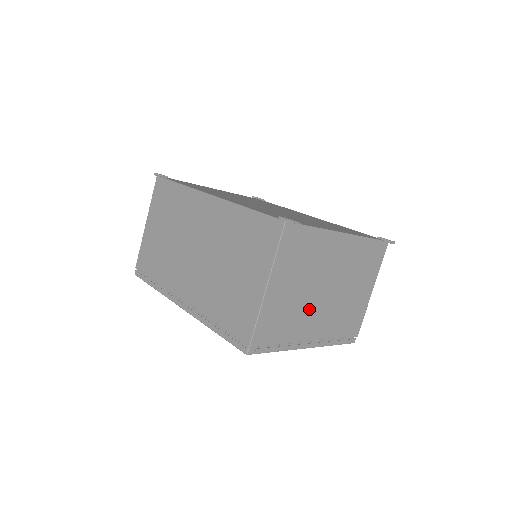
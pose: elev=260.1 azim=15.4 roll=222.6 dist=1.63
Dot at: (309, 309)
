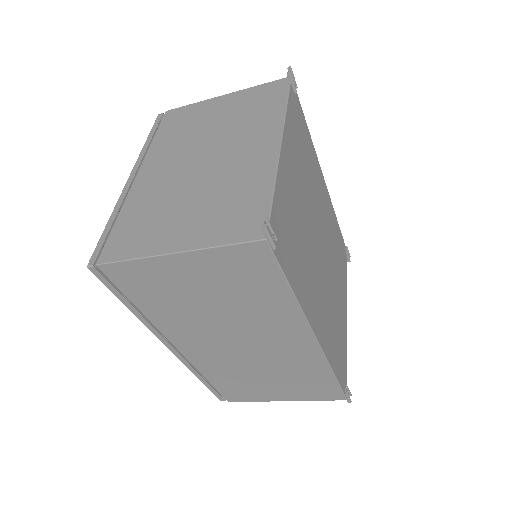
Dot at: occluded
